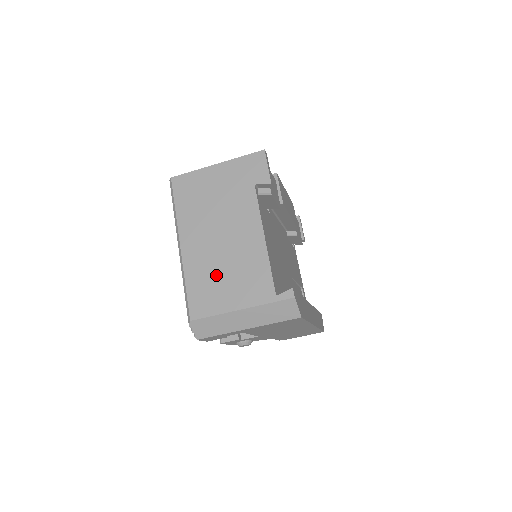
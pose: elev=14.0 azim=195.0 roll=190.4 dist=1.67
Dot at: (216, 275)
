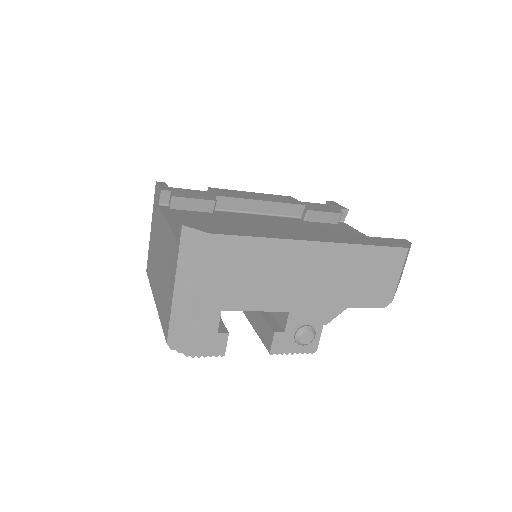
Dot at: (164, 288)
